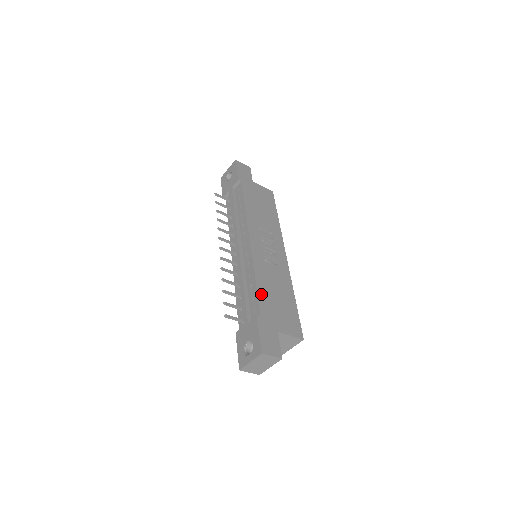
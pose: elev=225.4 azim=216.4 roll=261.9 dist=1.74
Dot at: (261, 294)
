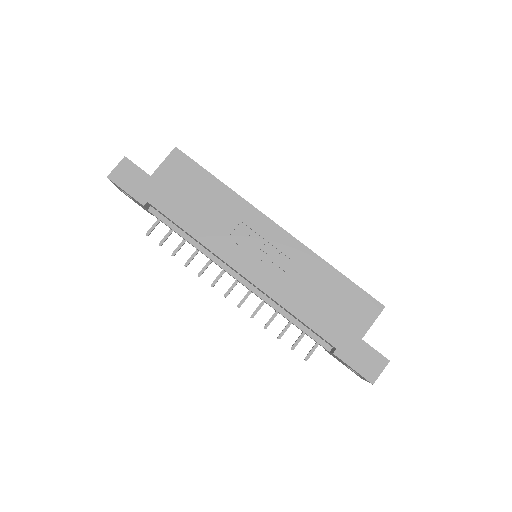
Dot at: (312, 323)
